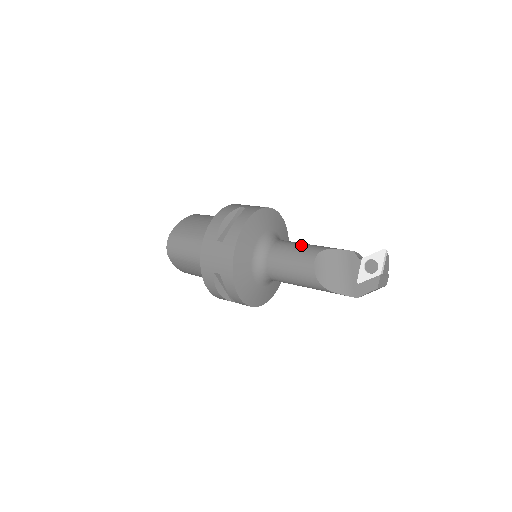
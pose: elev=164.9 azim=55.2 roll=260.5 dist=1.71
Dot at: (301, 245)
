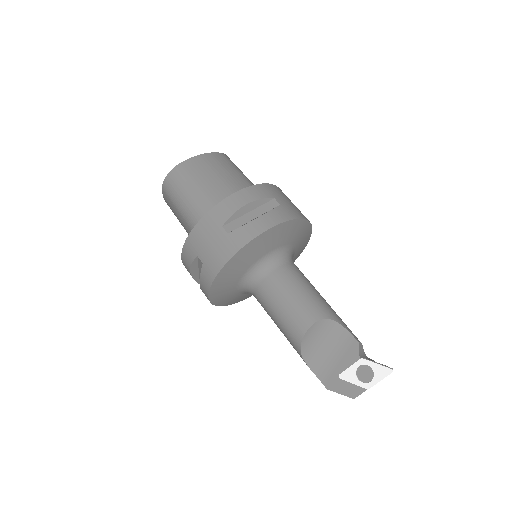
Dot at: (310, 292)
